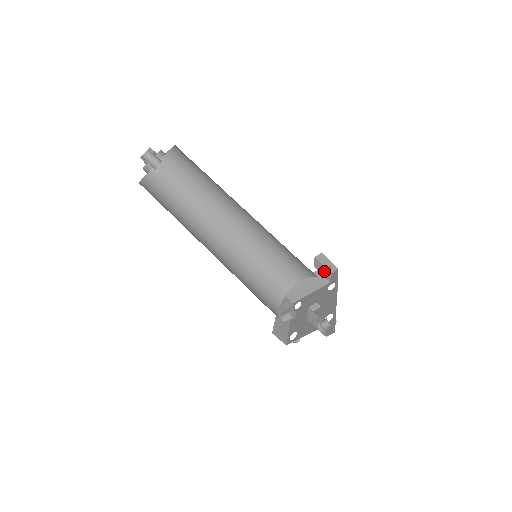
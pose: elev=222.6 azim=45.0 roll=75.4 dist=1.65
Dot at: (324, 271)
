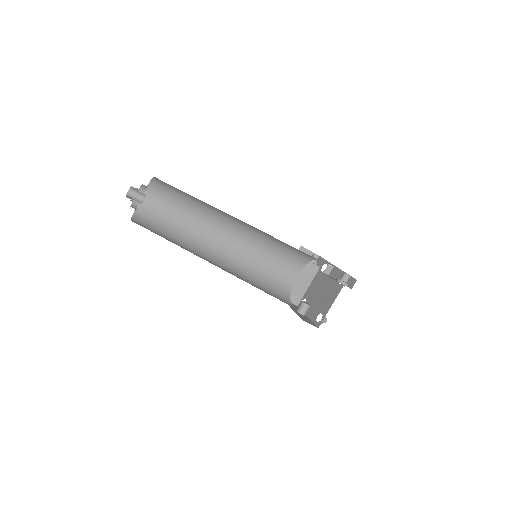
Dot at: occluded
